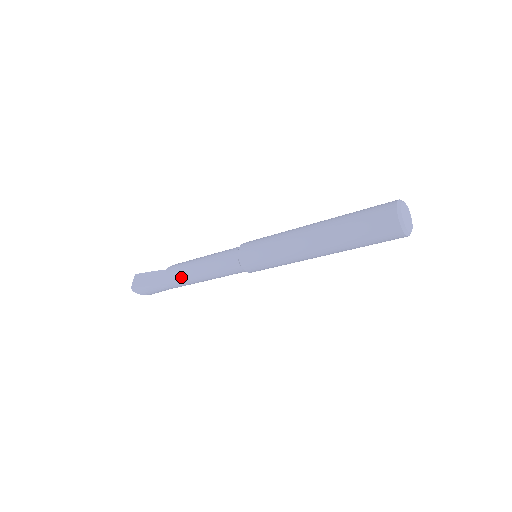
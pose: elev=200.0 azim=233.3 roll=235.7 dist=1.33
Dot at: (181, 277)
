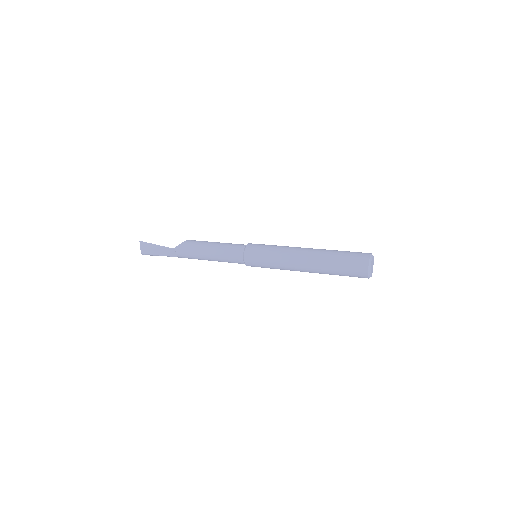
Dot at: (191, 258)
